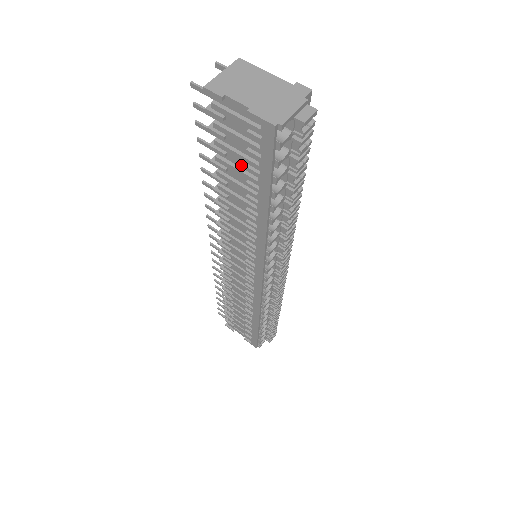
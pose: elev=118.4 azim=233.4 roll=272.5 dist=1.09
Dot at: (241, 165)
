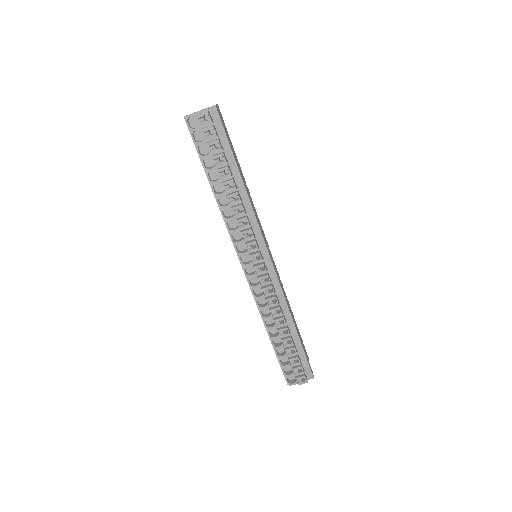
Dot at: occluded
